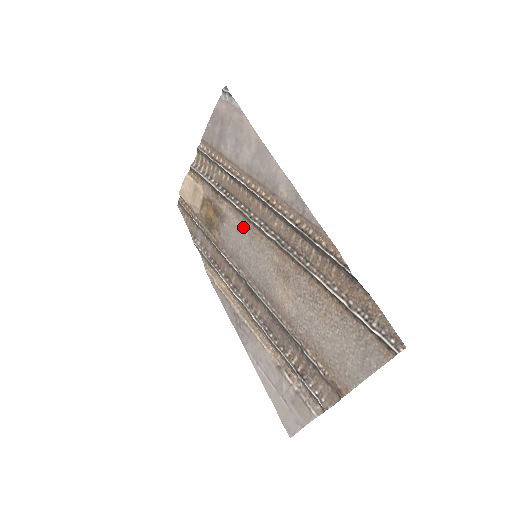
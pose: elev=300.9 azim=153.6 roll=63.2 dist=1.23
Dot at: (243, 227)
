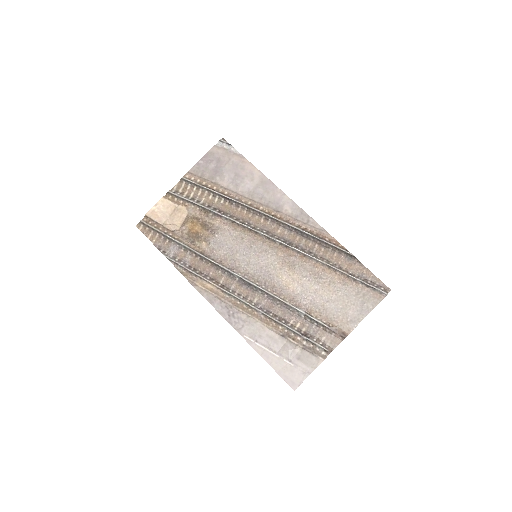
Dot at: (242, 236)
